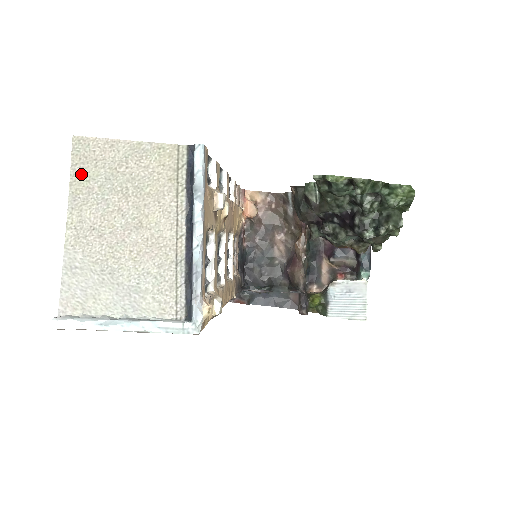
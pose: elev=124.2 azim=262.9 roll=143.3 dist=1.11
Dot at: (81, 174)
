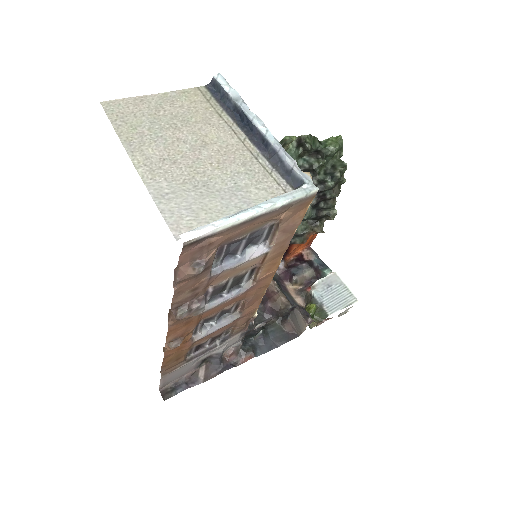
Dot at: (125, 126)
